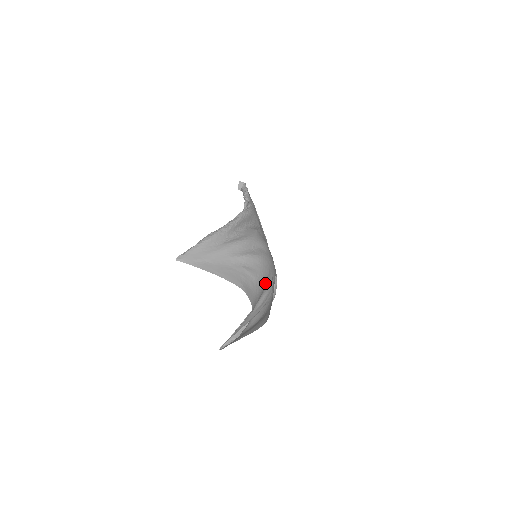
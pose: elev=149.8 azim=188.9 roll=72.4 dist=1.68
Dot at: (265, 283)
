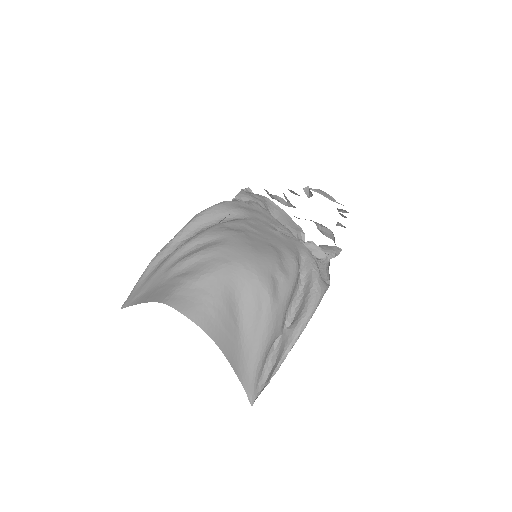
Dot at: (224, 282)
